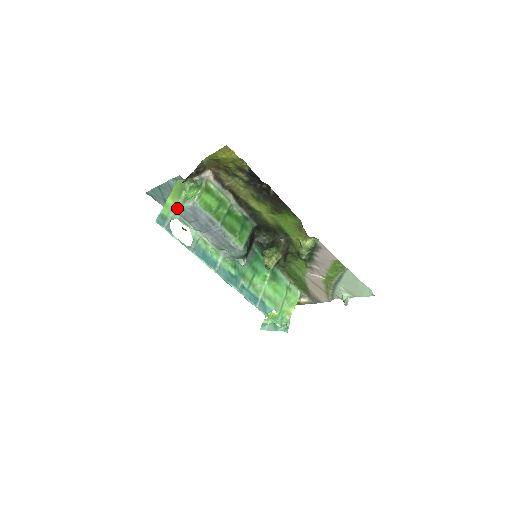
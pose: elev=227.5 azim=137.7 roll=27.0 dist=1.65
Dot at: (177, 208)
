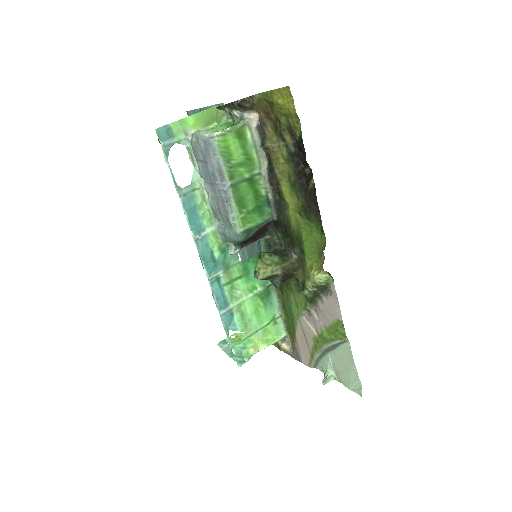
Dot at: (193, 133)
